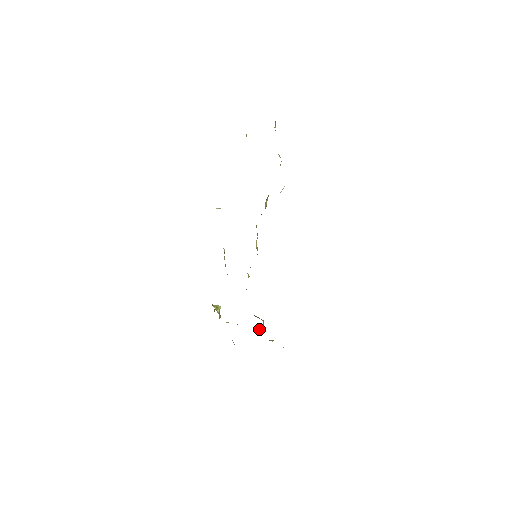
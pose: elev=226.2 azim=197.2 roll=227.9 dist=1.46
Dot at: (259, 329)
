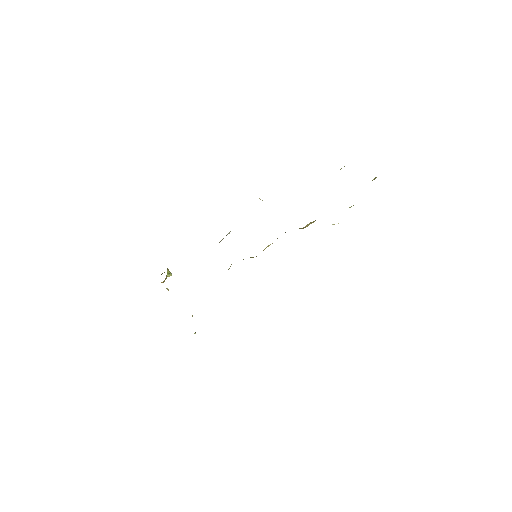
Dot at: occluded
